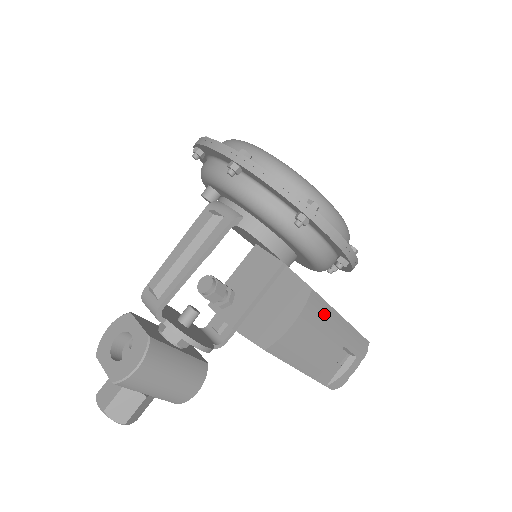
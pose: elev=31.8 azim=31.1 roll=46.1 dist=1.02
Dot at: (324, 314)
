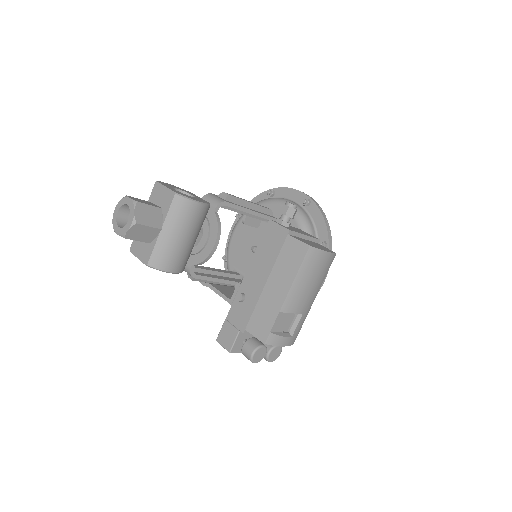
Dot at: (324, 275)
